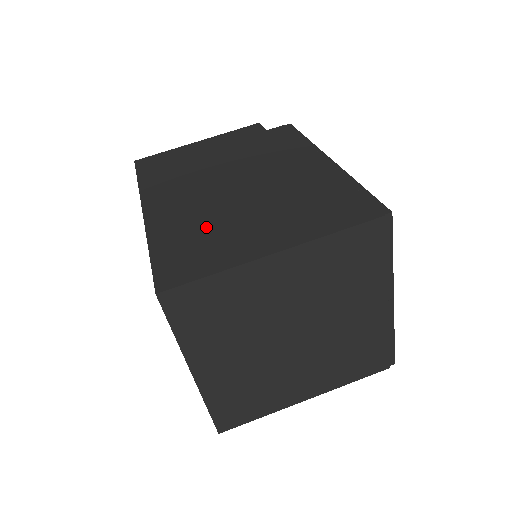
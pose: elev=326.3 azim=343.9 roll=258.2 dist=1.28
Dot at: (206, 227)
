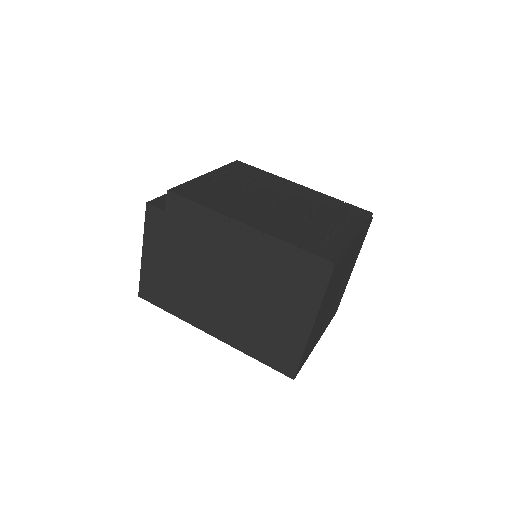
Dot at: (259, 330)
